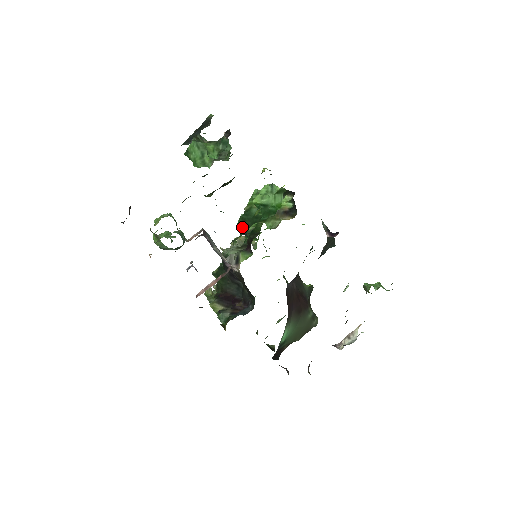
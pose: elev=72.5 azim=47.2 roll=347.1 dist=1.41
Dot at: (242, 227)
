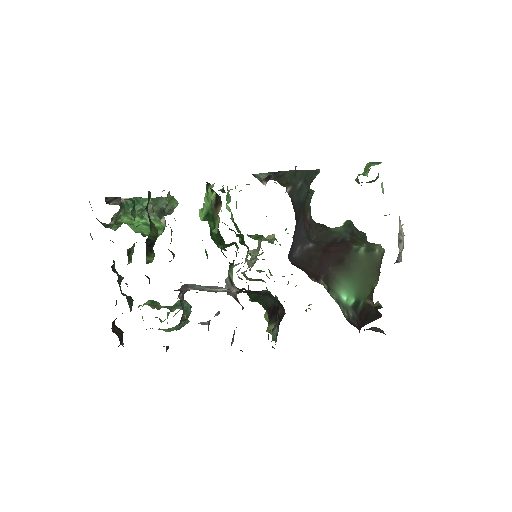
Dot at: (221, 246)
